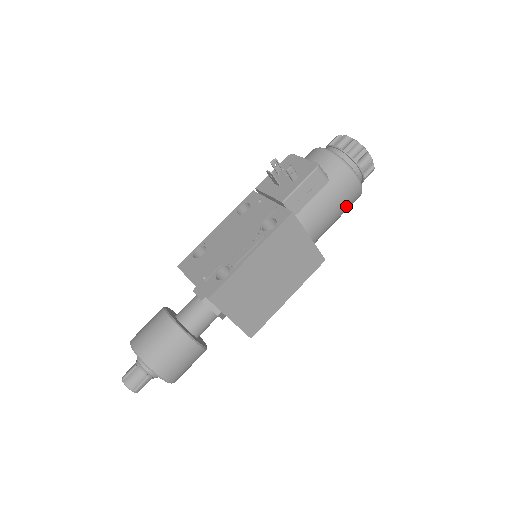
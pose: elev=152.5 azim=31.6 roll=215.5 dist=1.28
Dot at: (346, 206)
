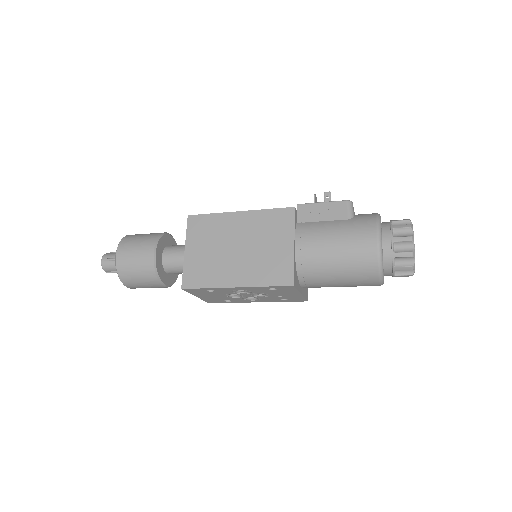
Dot at: (351, 254)
